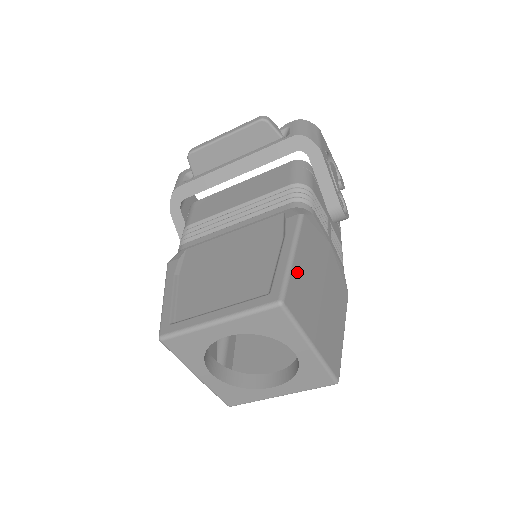
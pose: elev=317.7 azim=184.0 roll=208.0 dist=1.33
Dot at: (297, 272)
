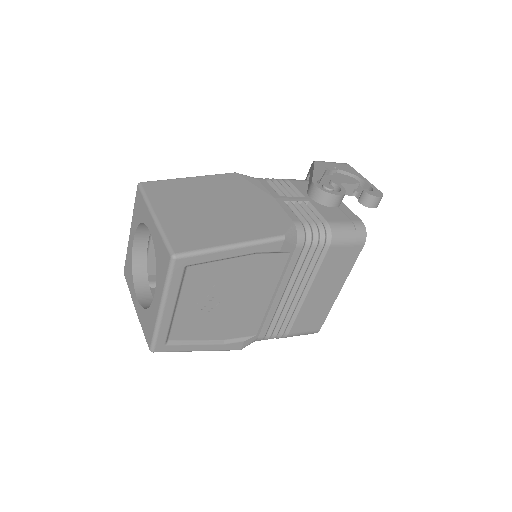
Dot at: (182, 183)
